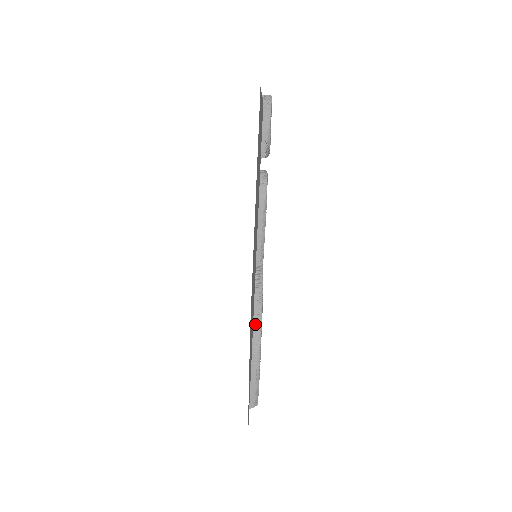
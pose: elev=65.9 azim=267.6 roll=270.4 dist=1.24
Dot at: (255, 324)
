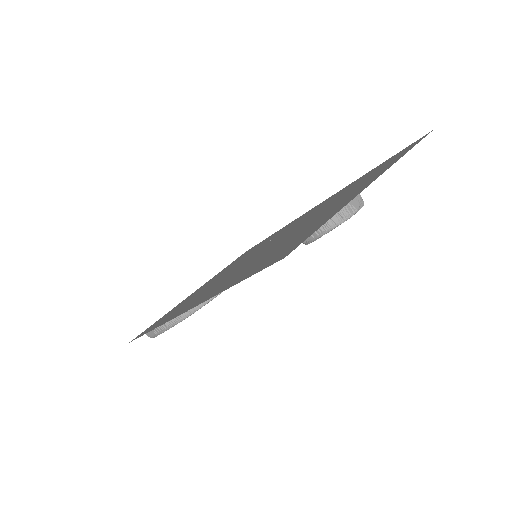
Dot at: (180, 315)
